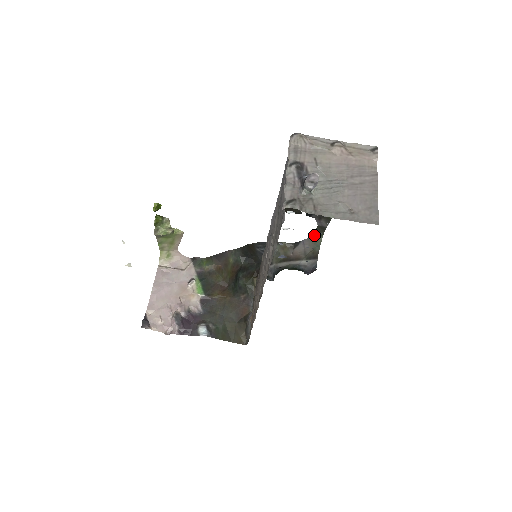
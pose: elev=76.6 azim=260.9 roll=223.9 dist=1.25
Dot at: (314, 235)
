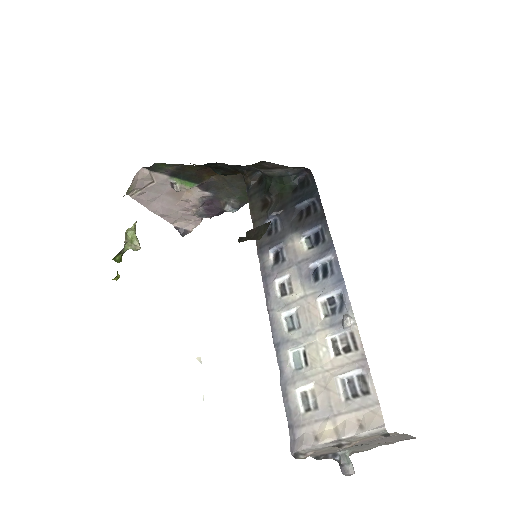
Dot at: occluded
